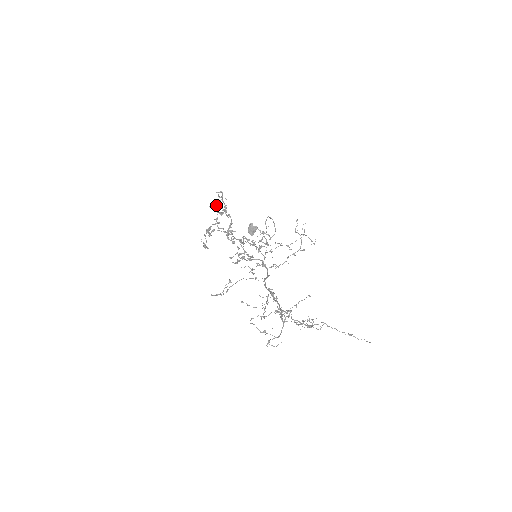
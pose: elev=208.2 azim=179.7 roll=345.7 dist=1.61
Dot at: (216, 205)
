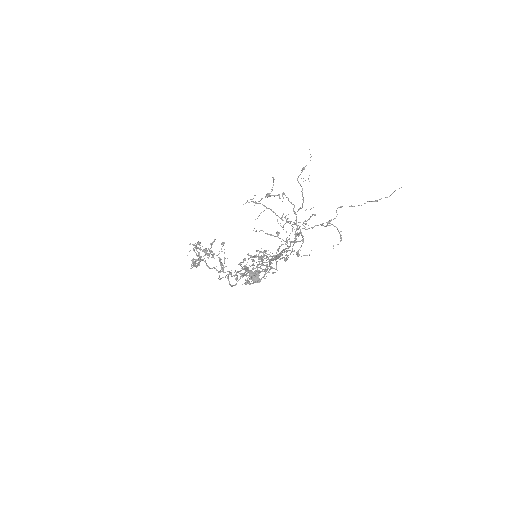
Dot at: (194, 251)
